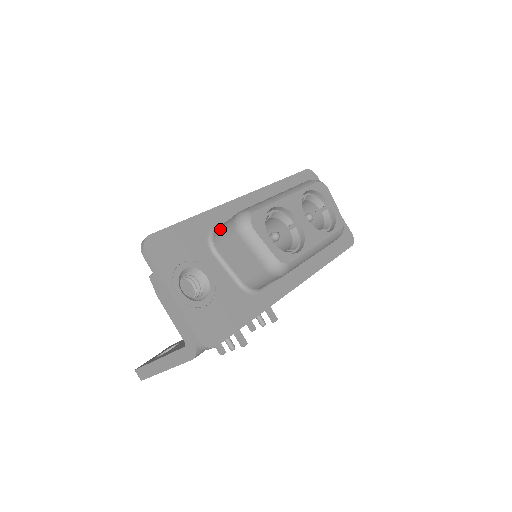
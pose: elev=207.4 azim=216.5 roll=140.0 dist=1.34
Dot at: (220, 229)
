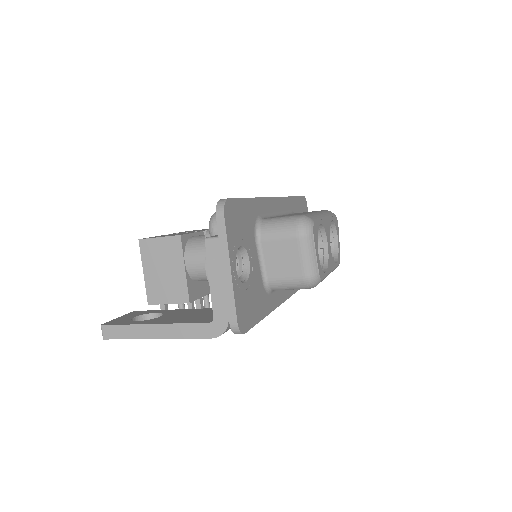
Dot at: (273, 222)
